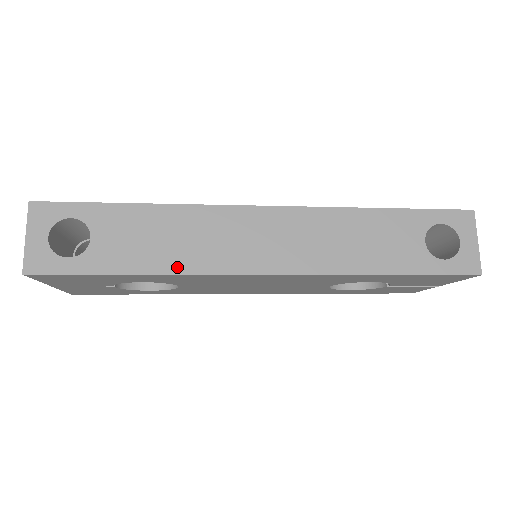
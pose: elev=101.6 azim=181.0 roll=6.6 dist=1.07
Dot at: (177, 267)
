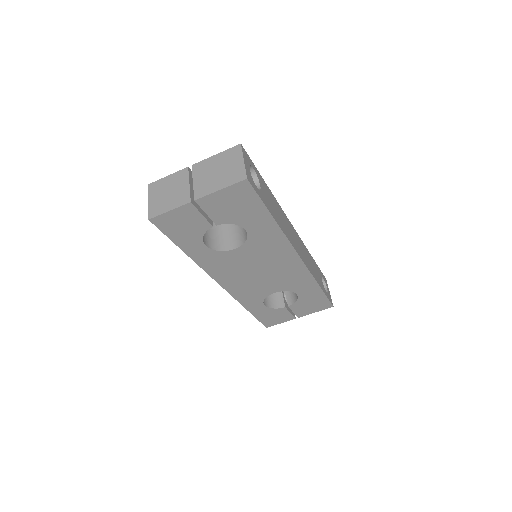
Dot at: (282, 228)
